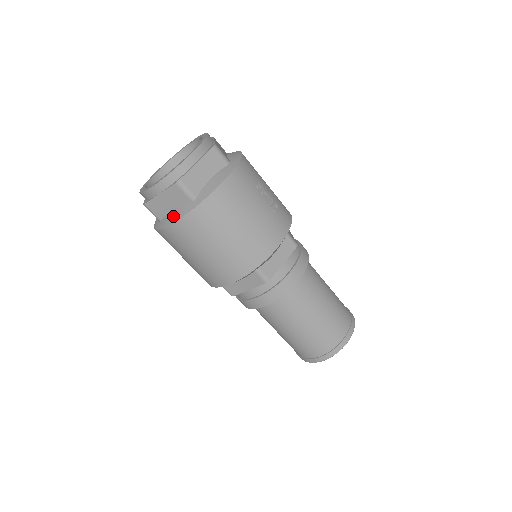
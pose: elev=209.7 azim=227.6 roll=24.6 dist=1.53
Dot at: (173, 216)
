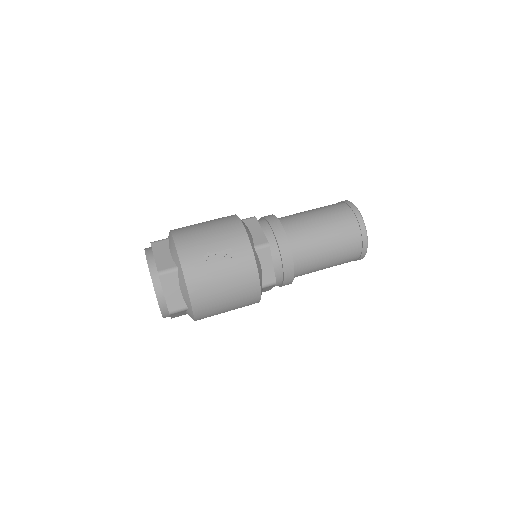
Dot at: occluded
